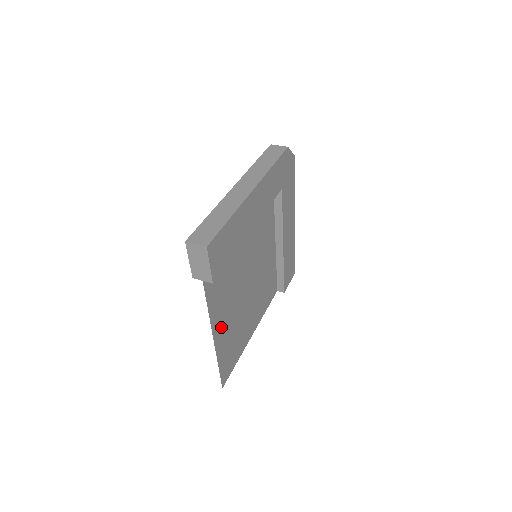
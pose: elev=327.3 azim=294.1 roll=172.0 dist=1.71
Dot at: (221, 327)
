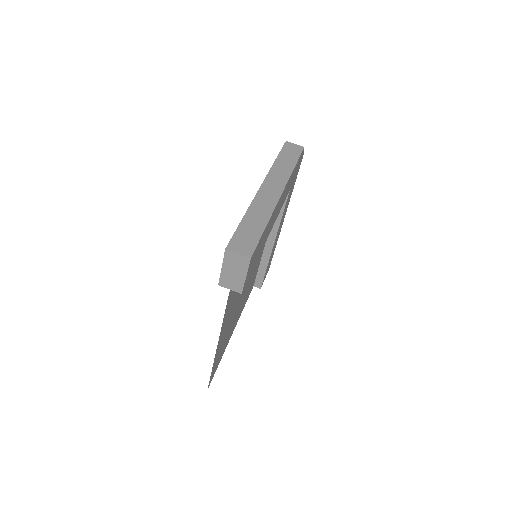
Dot at: (223, 332)
